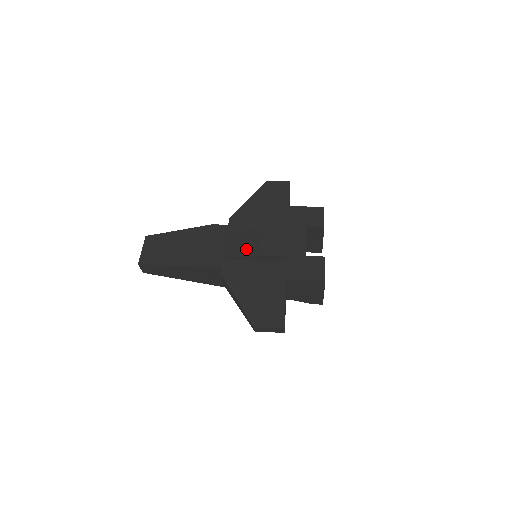
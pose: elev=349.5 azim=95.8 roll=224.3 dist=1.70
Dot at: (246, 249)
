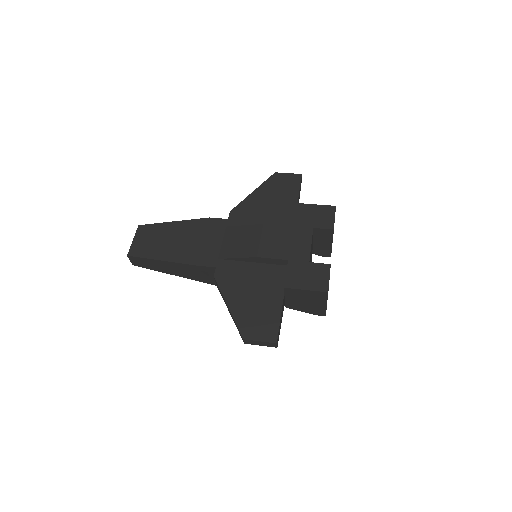
Dot at: (244, 249)
